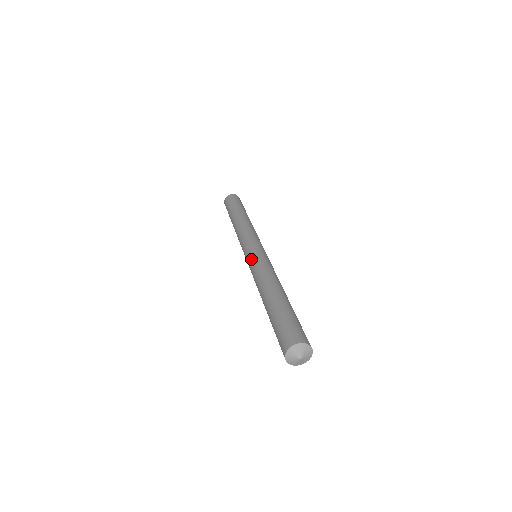
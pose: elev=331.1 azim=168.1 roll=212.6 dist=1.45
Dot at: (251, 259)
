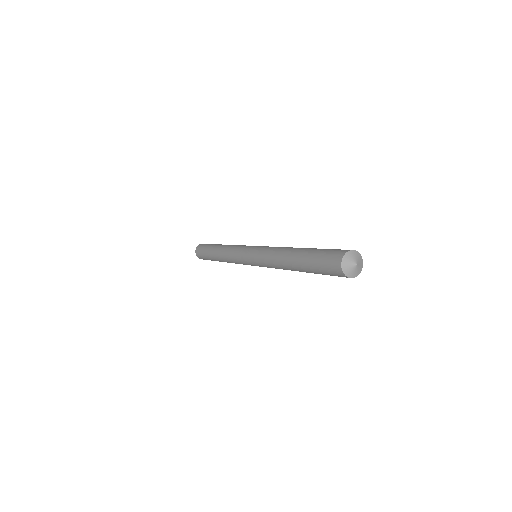
Dot at: (255, 254)
